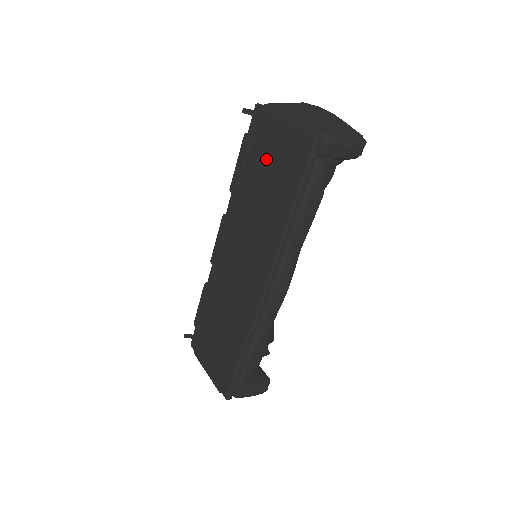
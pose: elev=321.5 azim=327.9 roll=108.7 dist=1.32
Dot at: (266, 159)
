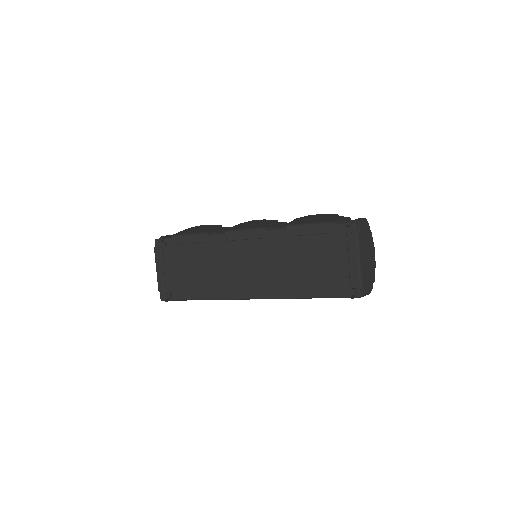
Dot at: (326, 256)
